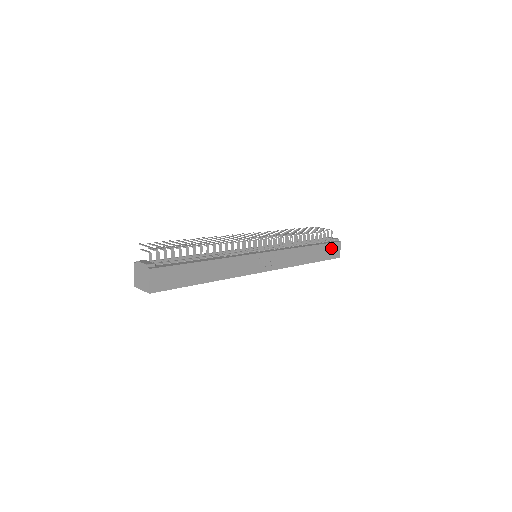
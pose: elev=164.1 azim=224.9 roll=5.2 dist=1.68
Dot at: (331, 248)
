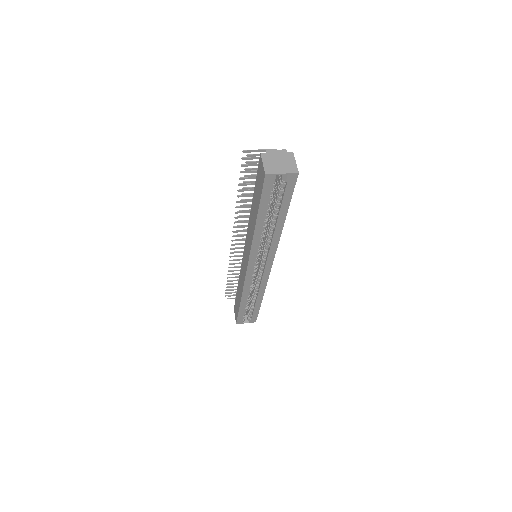
Dot at: occluded
